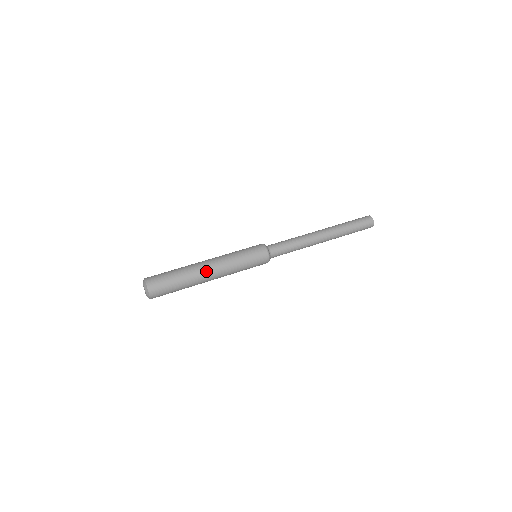
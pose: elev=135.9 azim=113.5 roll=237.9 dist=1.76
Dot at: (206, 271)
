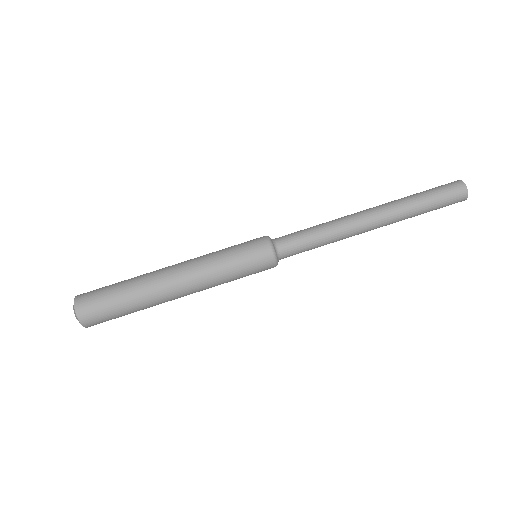
Dot at: (167, 278)
